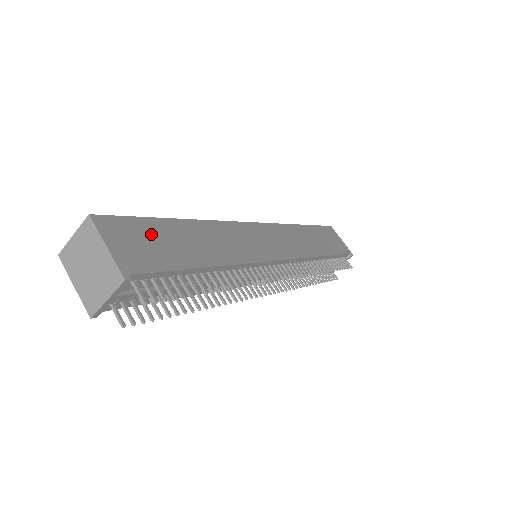
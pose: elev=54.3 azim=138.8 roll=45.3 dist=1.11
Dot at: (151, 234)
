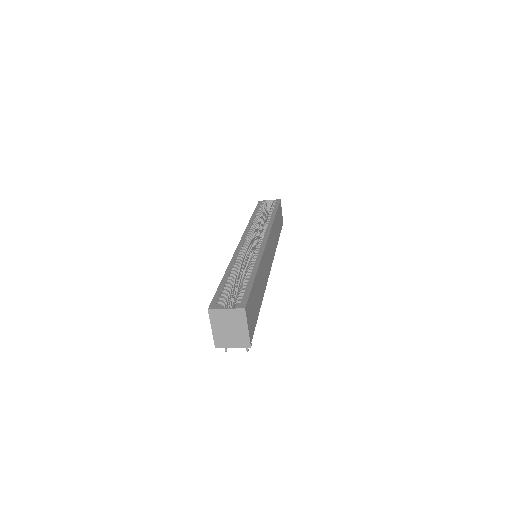
Dot at: (253, 301)
